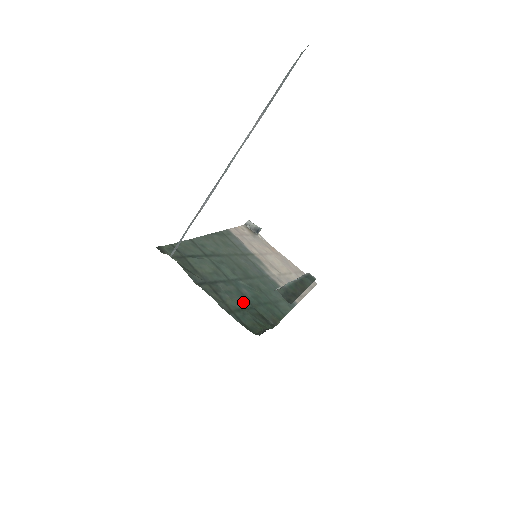
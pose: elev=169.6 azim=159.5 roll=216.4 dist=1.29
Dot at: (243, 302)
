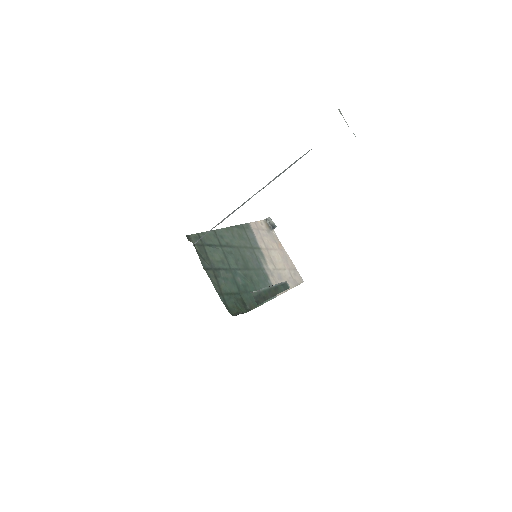
Dot at: (233, 288)
